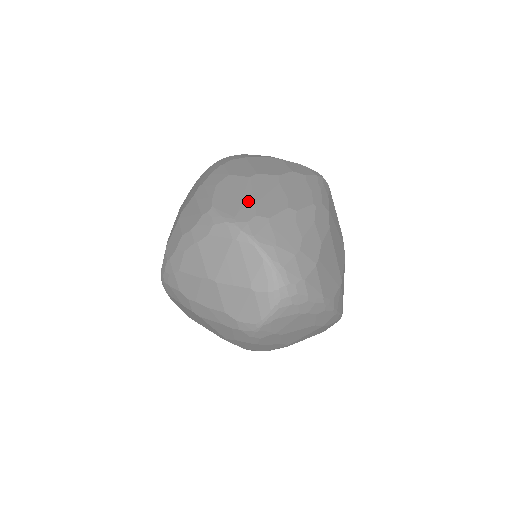
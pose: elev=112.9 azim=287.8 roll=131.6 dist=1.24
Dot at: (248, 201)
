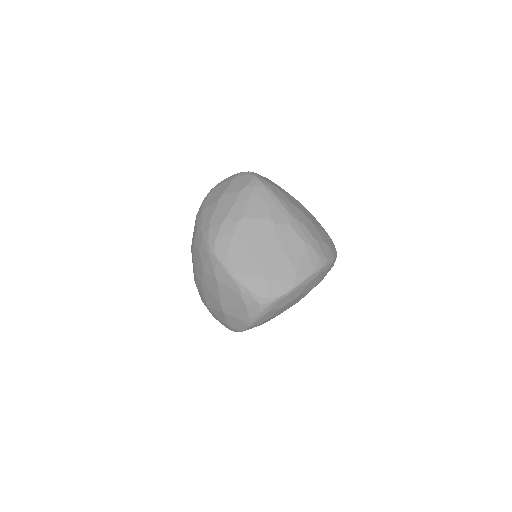
Dot at: occluded
